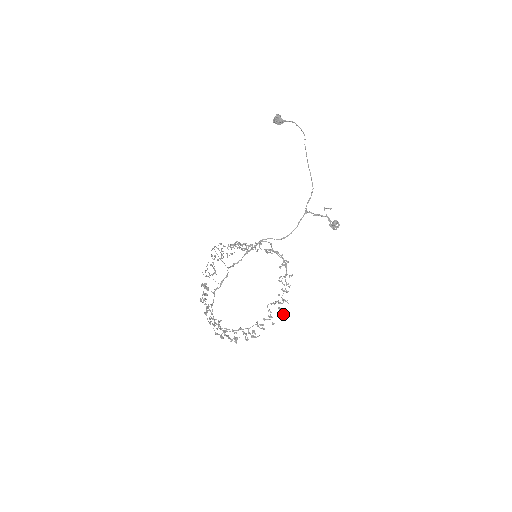
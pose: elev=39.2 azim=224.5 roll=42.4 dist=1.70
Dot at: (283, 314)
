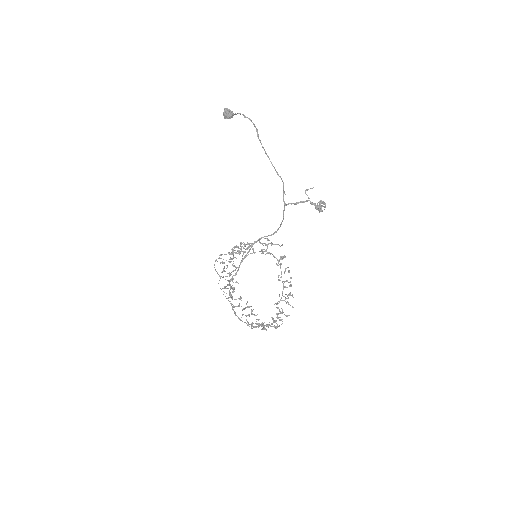
Dot at: (292, 307)
